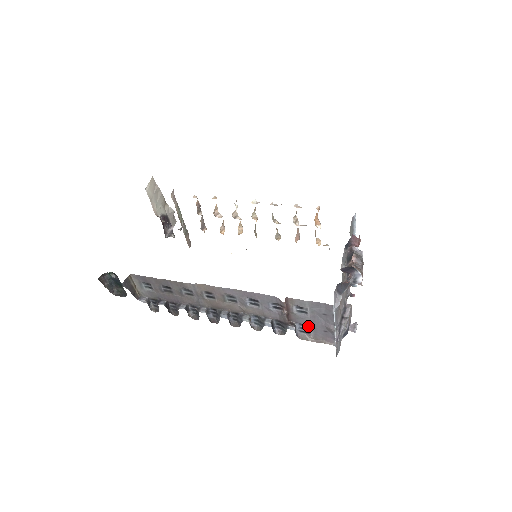
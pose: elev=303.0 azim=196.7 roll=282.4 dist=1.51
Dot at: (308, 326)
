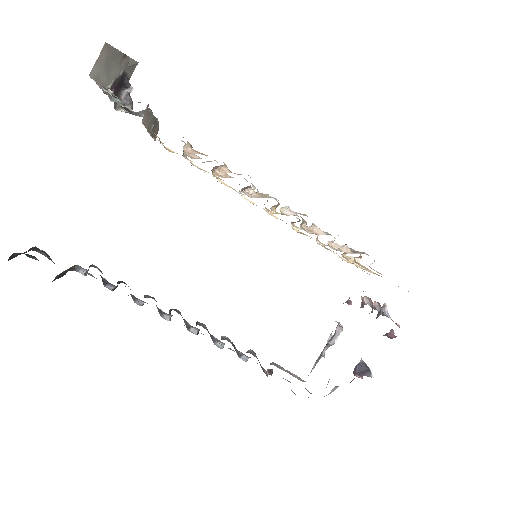
Dot at: occluded
